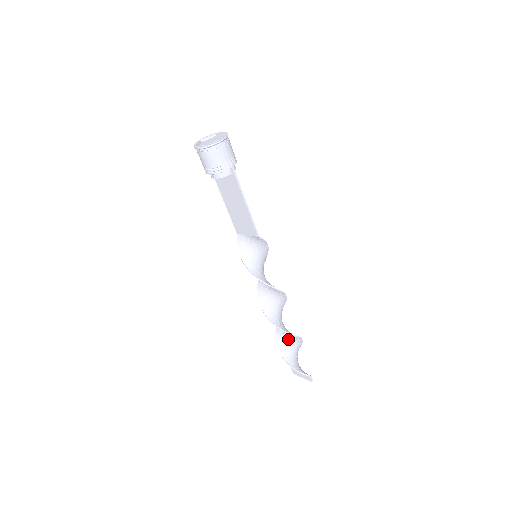
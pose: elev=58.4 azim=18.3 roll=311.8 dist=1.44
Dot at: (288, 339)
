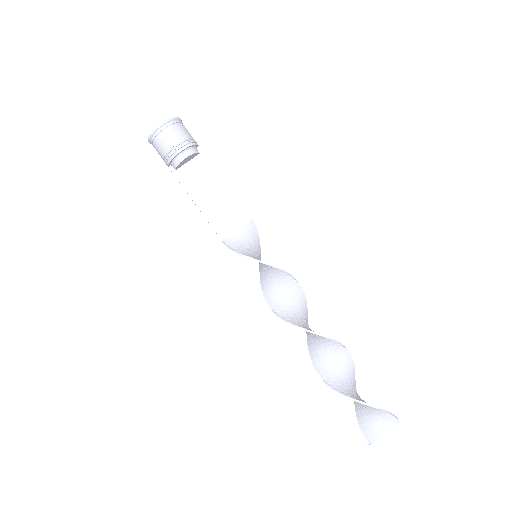
Dot at: (343, 375)
